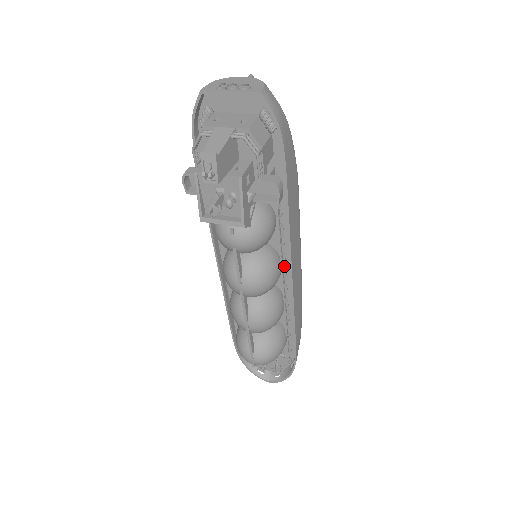
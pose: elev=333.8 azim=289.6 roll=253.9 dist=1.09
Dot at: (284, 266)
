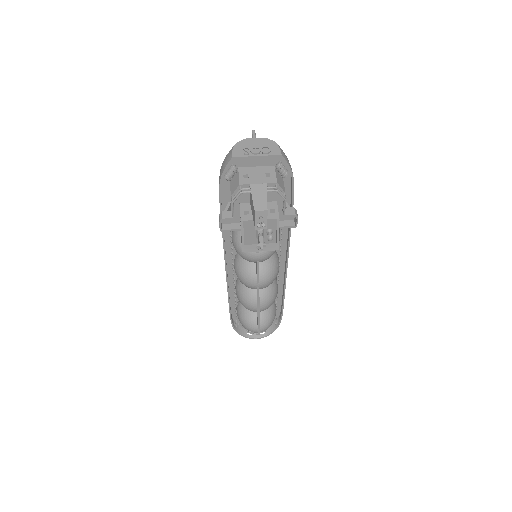
Dot at: (279, 259)
